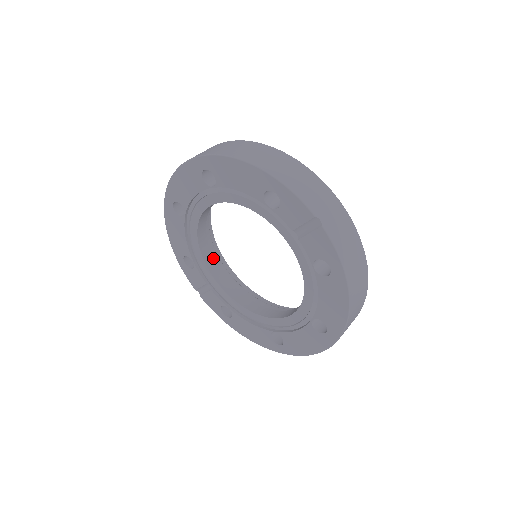
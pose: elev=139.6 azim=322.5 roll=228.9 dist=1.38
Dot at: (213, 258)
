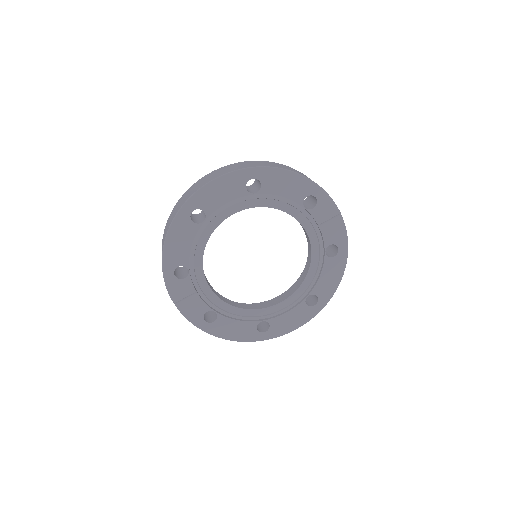
Dot at: occluded
